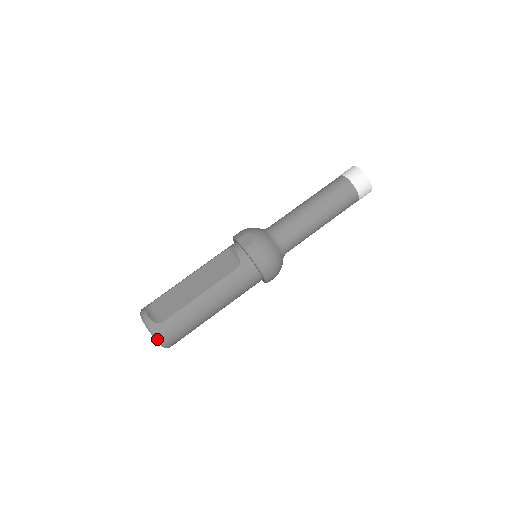
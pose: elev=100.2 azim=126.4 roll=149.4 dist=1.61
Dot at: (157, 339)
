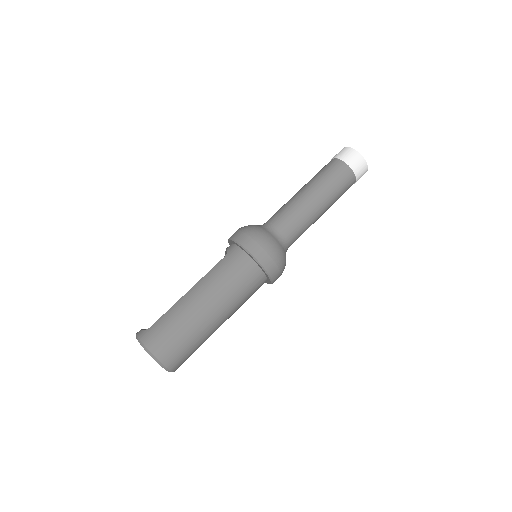
Dot at: (144, 346)
